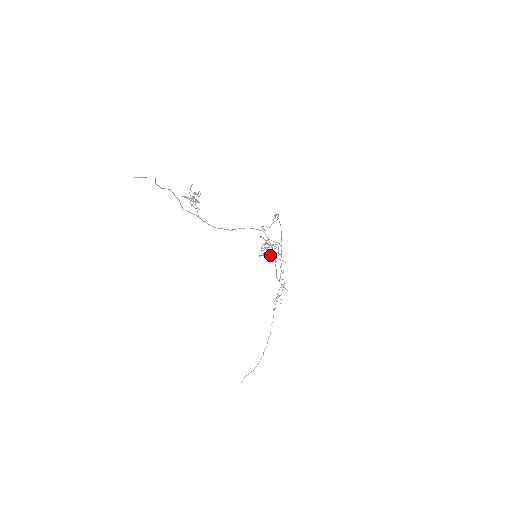
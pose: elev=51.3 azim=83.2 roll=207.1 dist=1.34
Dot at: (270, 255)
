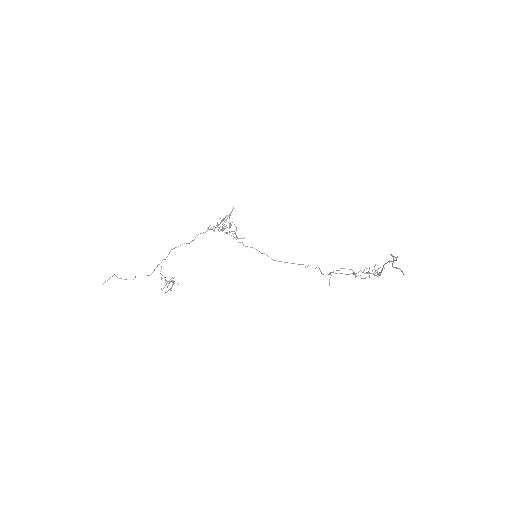
Dot at: (235, 226)
